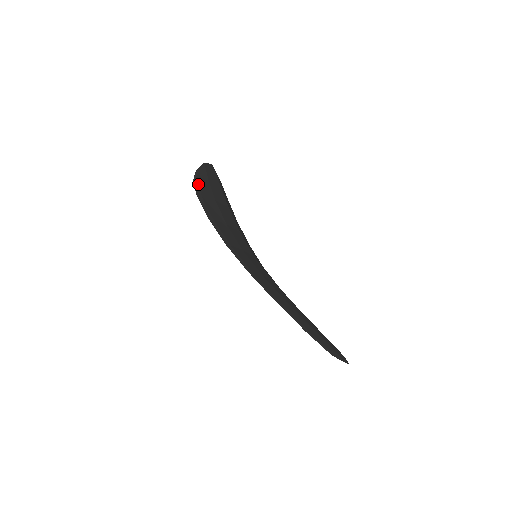
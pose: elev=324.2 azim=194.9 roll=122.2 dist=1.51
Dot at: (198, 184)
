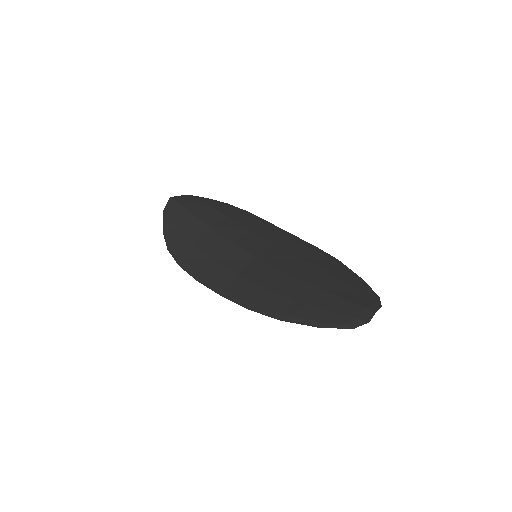
Dot at: (172, 248)
